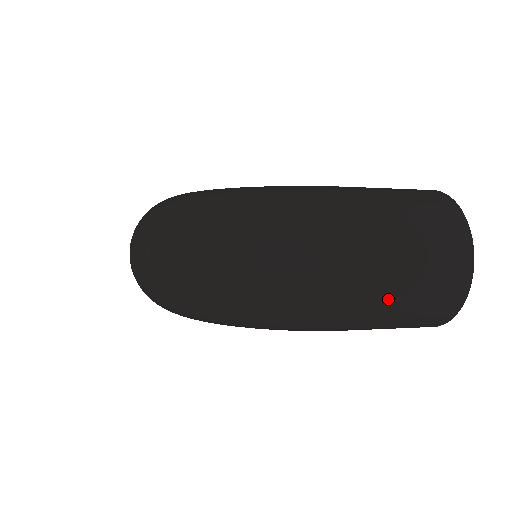
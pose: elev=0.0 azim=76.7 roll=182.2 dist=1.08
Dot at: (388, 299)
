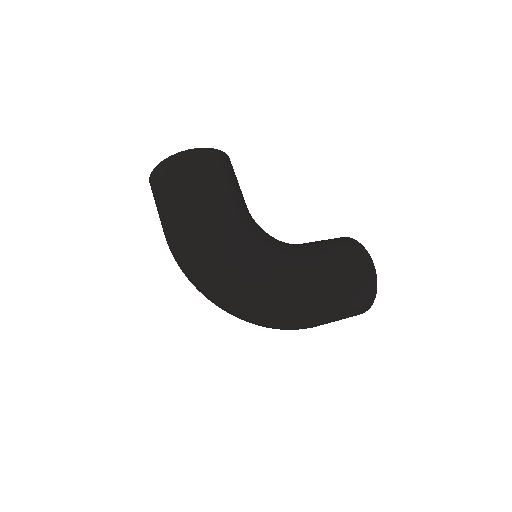
Dot at: occluded
